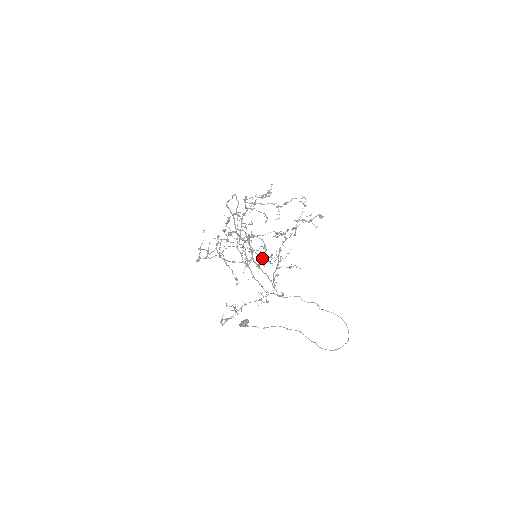
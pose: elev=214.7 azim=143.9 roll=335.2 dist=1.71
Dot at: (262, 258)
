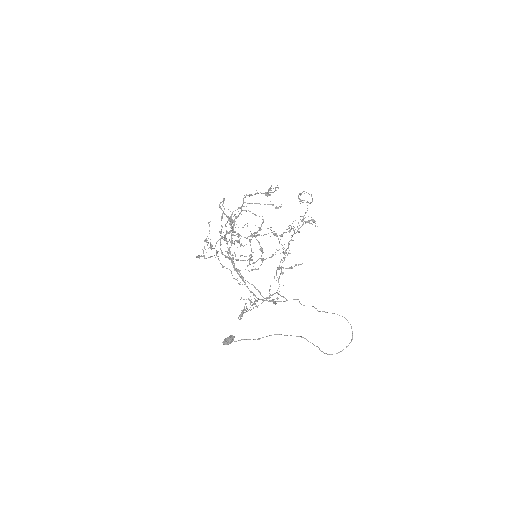
Dot at: (282, 245)
